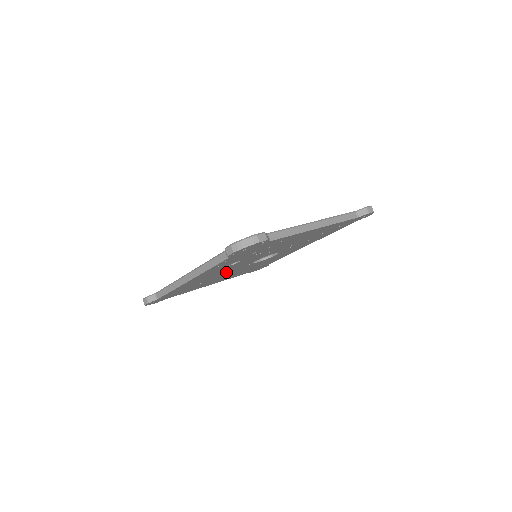
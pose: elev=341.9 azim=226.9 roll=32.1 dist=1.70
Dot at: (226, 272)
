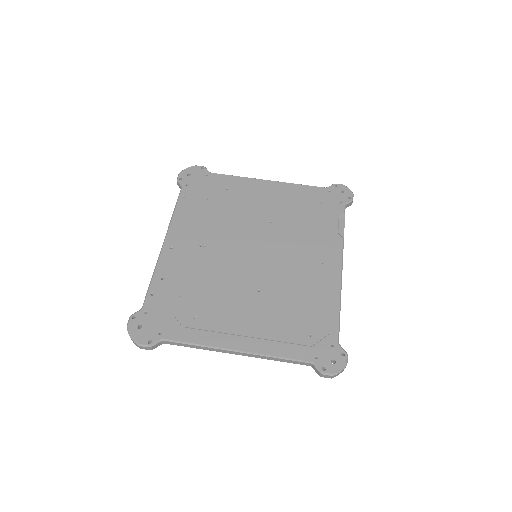
Dot at: occluded
